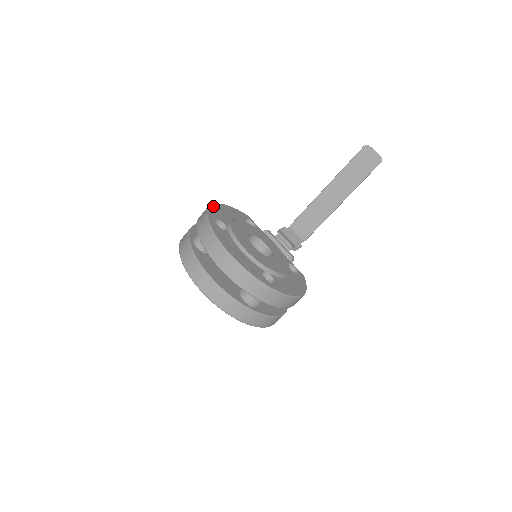
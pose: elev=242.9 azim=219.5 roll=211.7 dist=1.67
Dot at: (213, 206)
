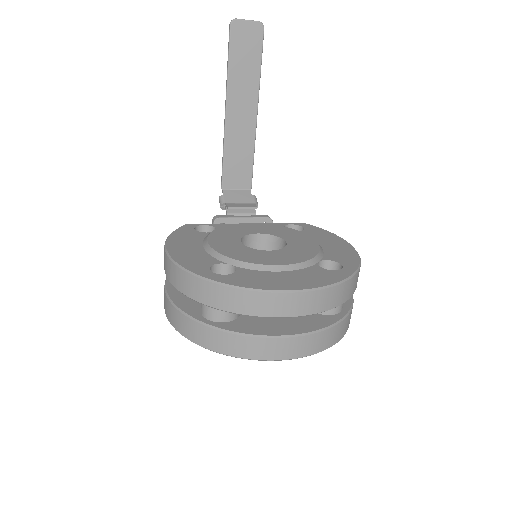
Dot at: (175, 258)
